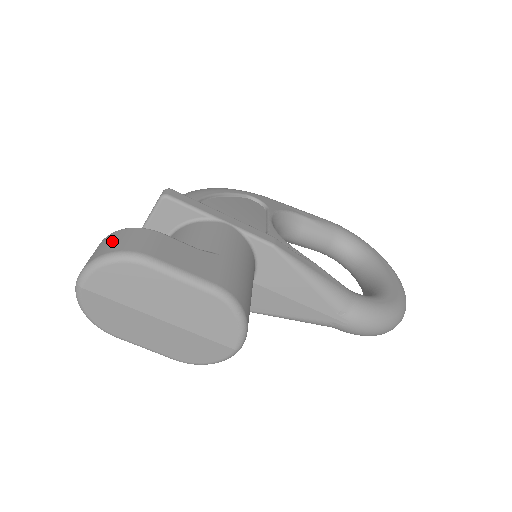
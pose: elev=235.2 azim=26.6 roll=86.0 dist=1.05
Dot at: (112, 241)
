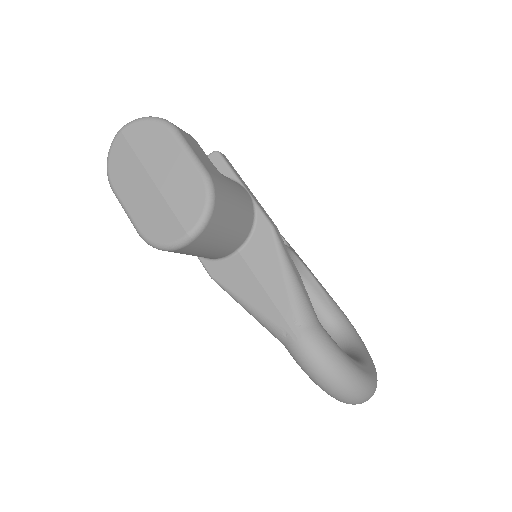
Dot at: occluded
